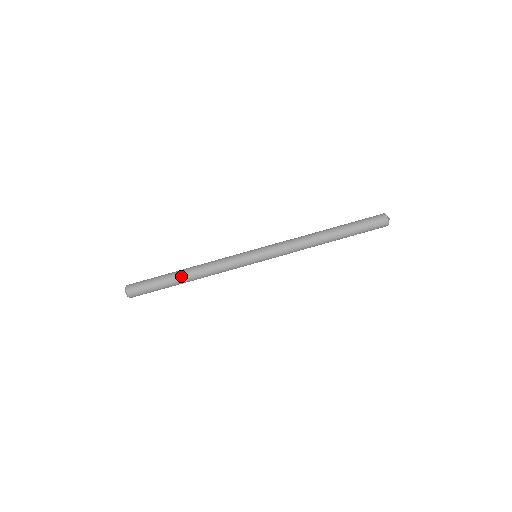
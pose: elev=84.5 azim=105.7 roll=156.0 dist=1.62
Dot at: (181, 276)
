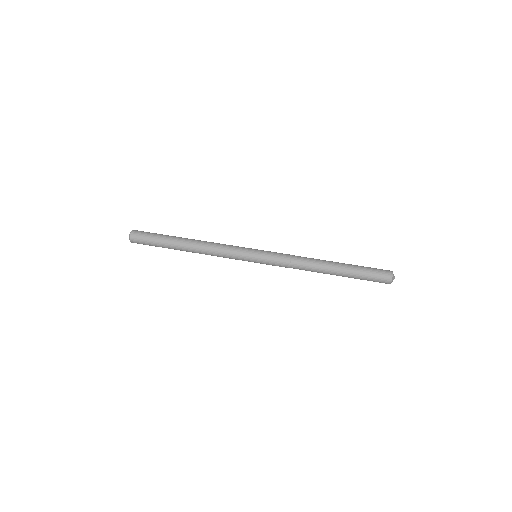
Dot at: (184, 238)
